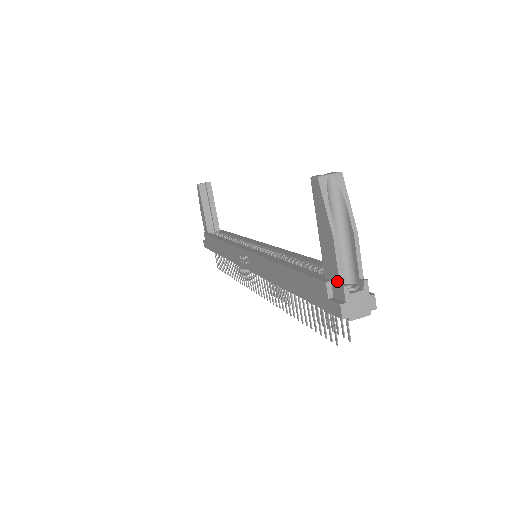
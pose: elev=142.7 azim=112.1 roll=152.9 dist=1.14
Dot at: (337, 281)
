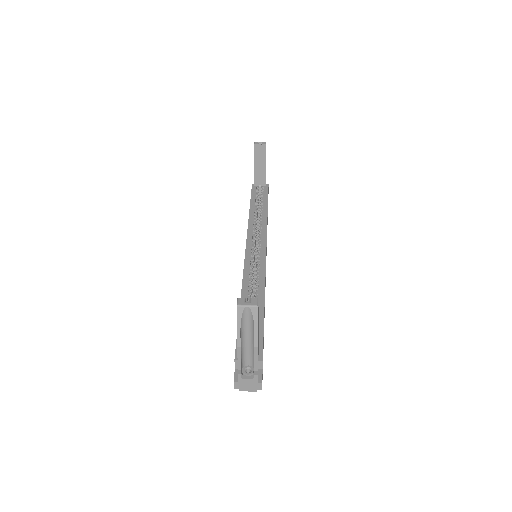
Dot at: (238, 366)
